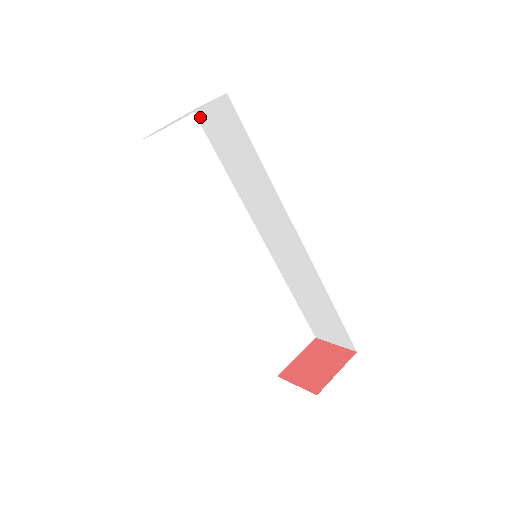
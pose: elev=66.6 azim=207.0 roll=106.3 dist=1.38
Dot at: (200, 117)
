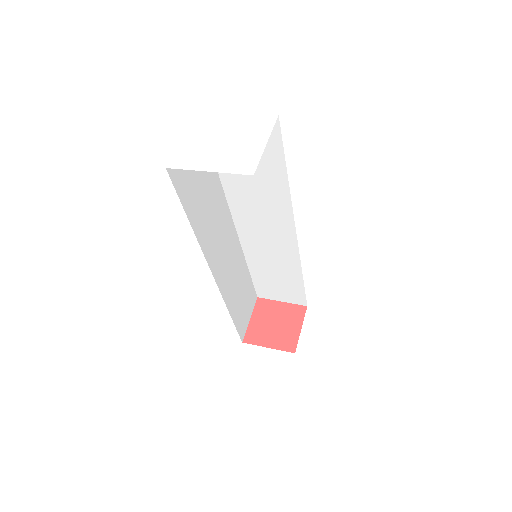
Dot at: occluded
